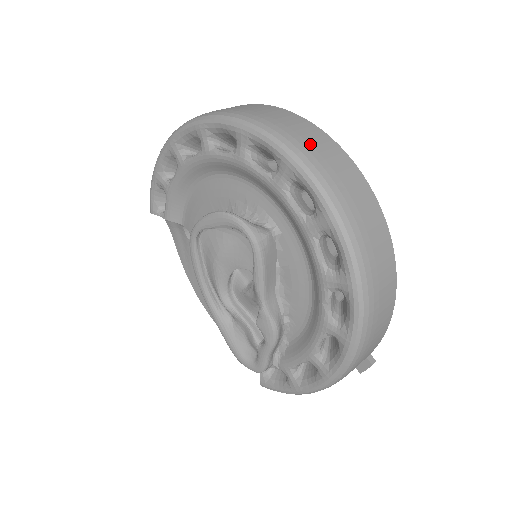
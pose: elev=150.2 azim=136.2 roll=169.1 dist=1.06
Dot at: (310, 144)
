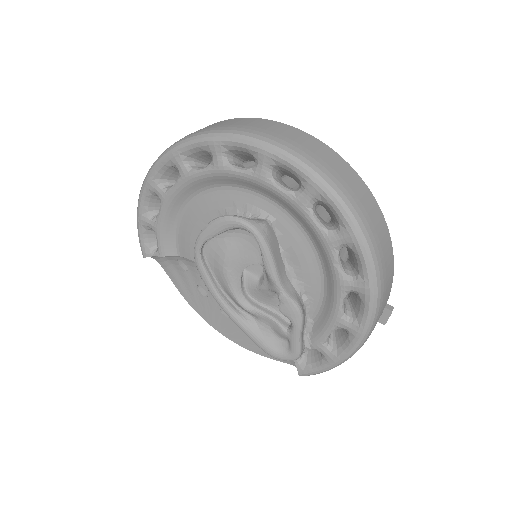
Dot at: (276, 133)
